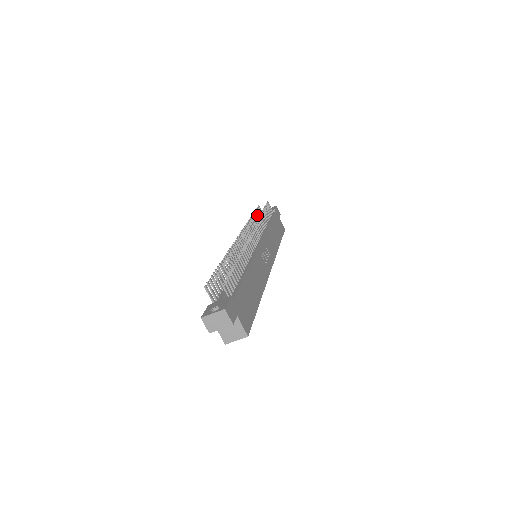
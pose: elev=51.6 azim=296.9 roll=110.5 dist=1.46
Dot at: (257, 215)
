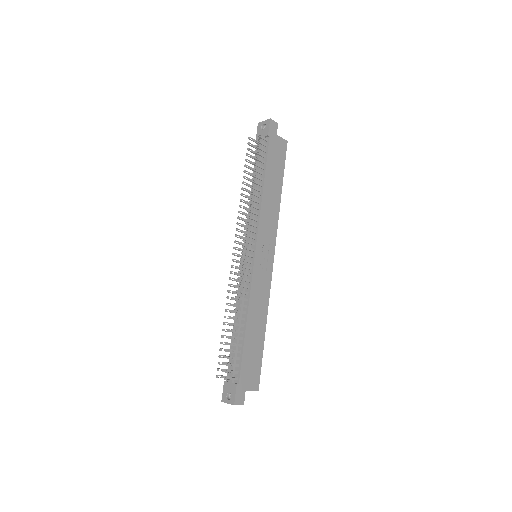
Dot at: occluded
